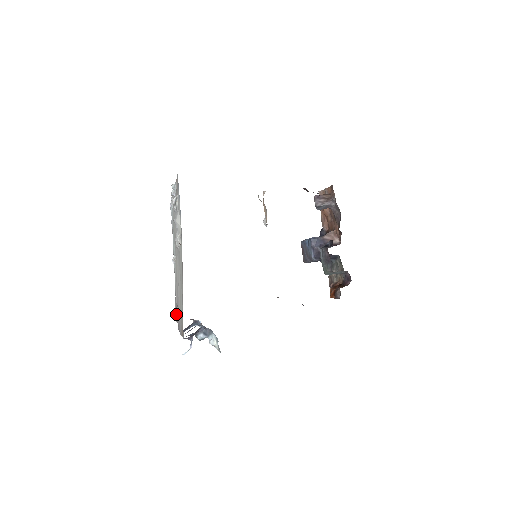
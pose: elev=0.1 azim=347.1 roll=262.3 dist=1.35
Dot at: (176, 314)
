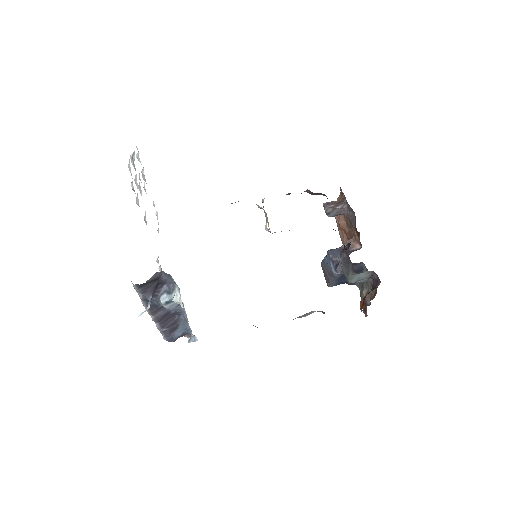
Dot at: occluded
